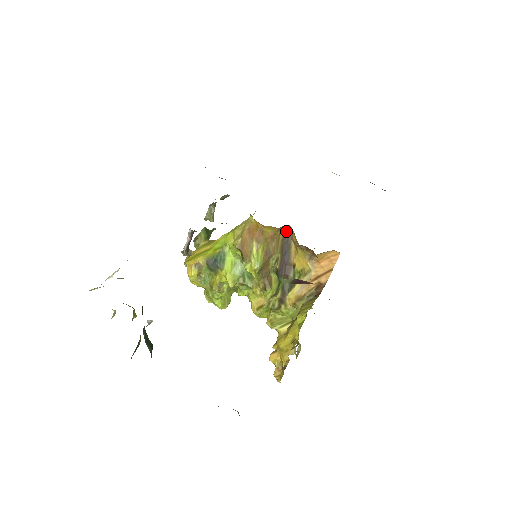
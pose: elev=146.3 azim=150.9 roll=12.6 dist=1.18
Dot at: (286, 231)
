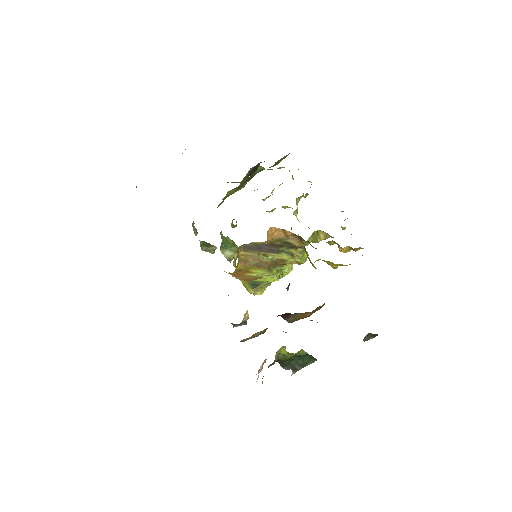
Dot at: (241, 248)
